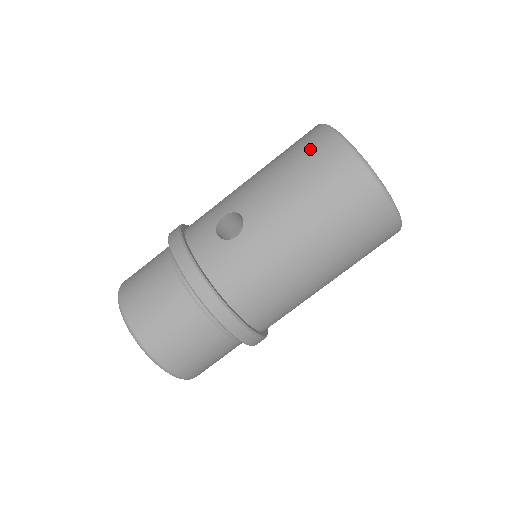
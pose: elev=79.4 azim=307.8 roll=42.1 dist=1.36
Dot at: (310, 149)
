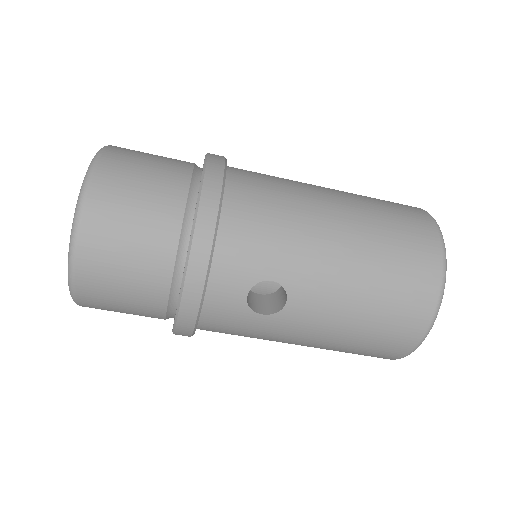
Dot at: (405, 306)
